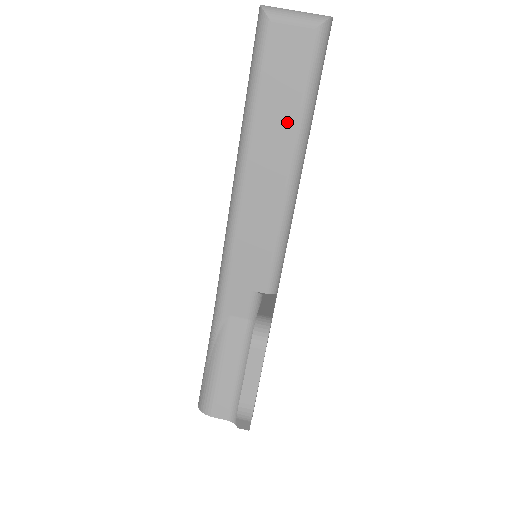
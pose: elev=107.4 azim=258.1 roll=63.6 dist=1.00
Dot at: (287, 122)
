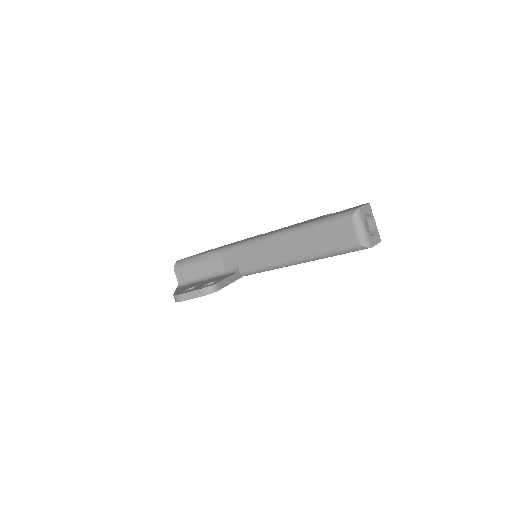
Dot at: (314, 248)
